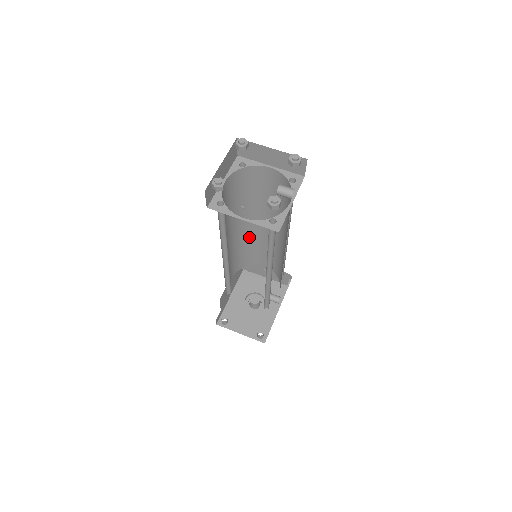
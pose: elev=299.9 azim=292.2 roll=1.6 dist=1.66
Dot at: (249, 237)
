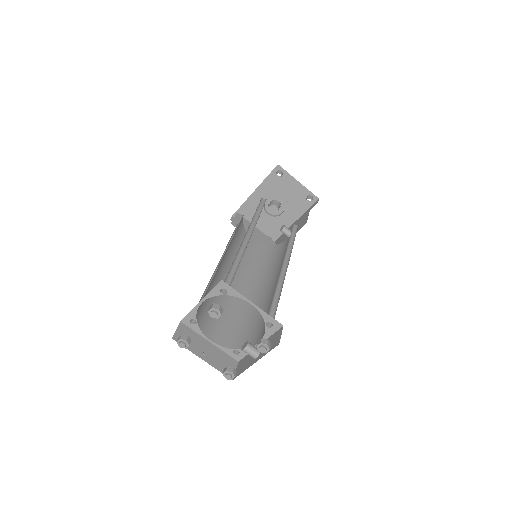
Dot at: occluded
